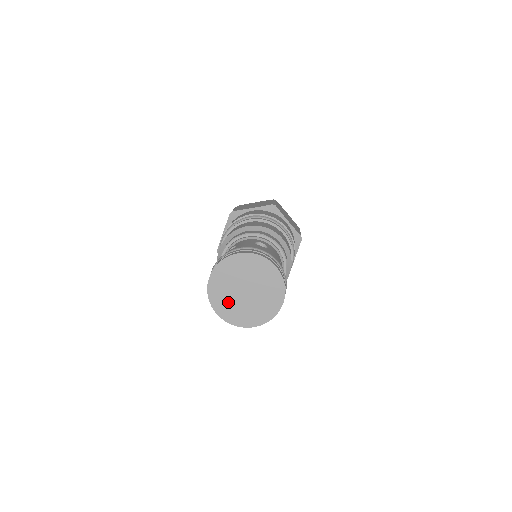
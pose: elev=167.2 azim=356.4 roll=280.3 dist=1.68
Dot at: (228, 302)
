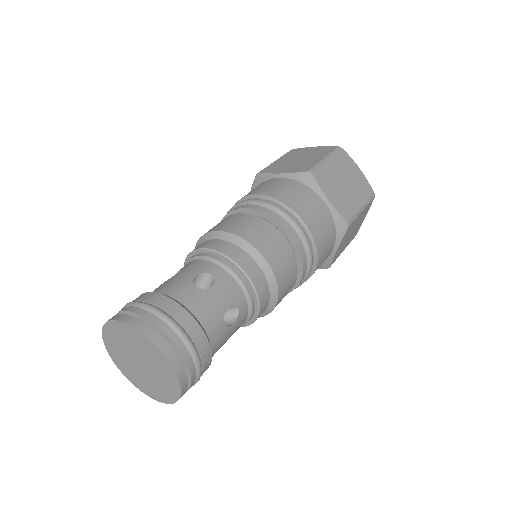
Dot at: (118, 345)
